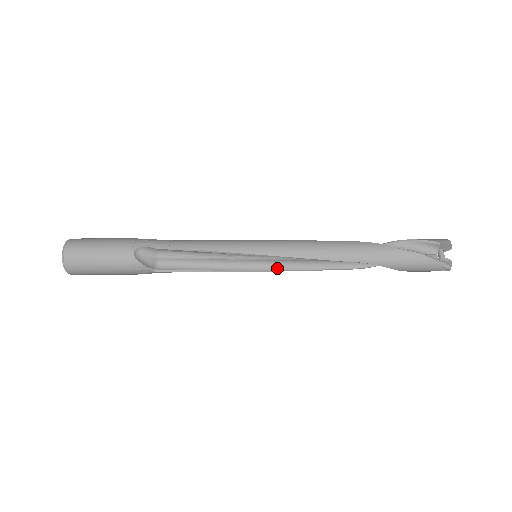
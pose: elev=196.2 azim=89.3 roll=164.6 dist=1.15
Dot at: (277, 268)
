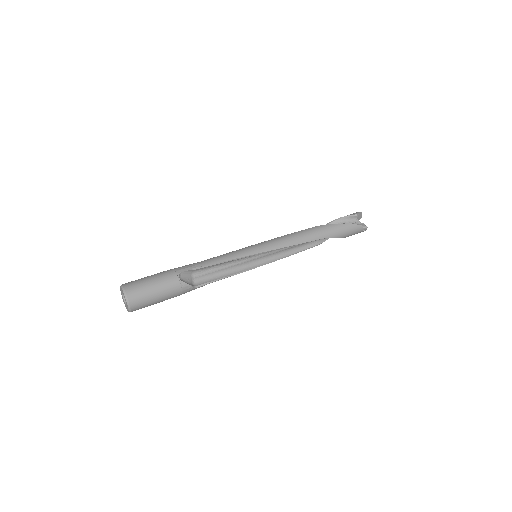
Dot at: (271, 260)
